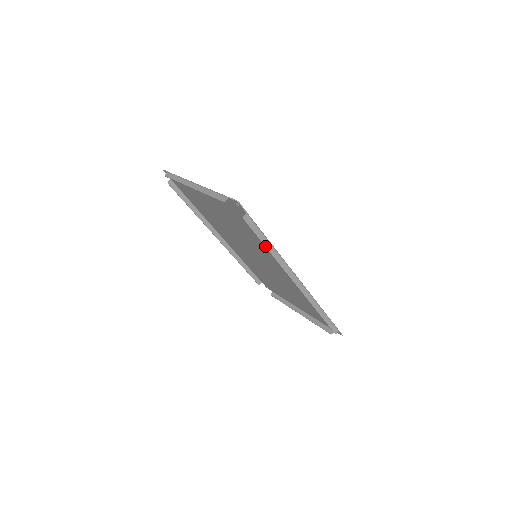
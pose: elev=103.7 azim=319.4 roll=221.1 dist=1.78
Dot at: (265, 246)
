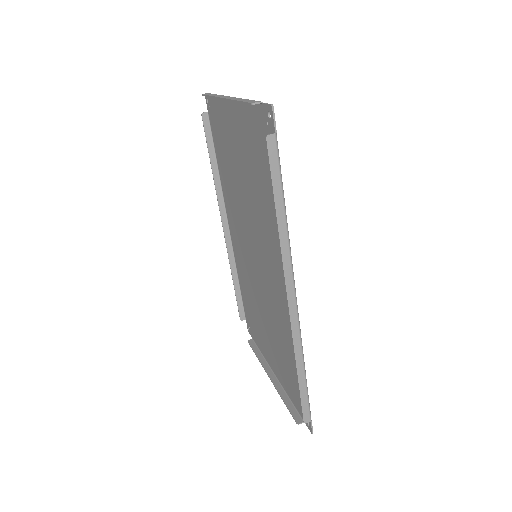
Dot at: (275, 206)
